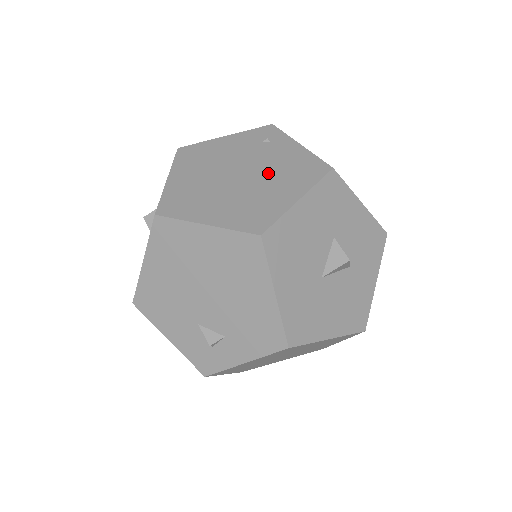
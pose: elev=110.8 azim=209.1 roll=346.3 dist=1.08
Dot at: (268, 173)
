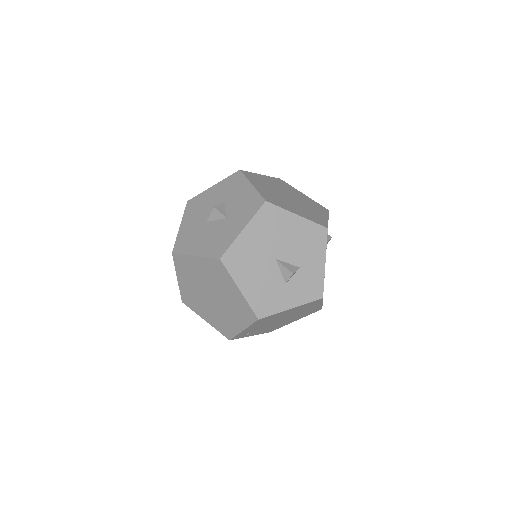
Dot at: occluded
